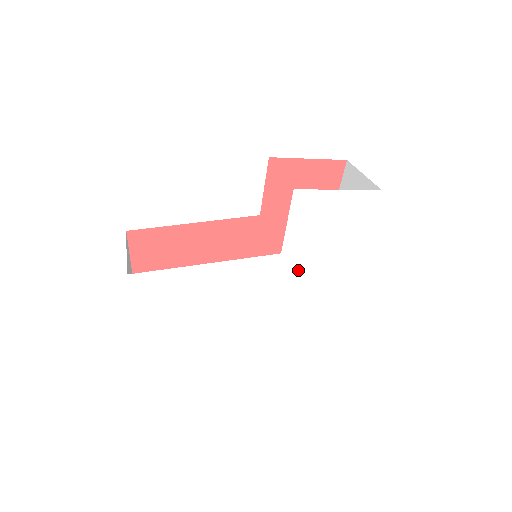
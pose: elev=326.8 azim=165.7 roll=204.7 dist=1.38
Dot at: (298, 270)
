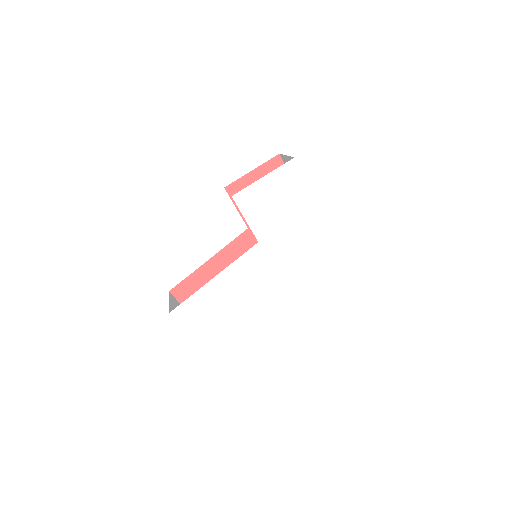
Dot at: (281, 246)
